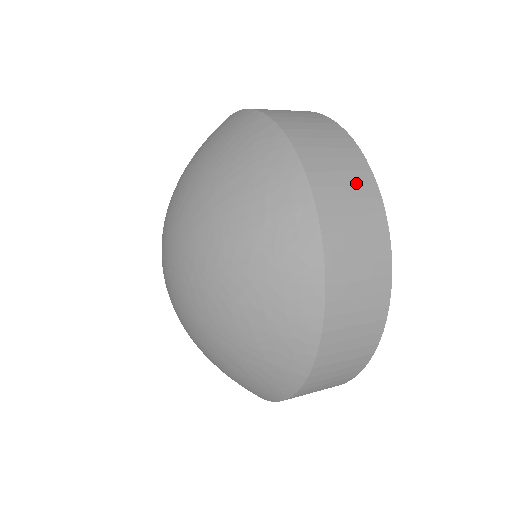
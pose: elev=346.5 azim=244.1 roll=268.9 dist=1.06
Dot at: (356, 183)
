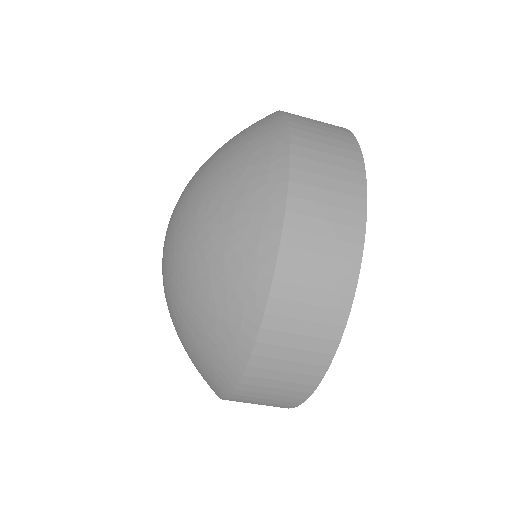
Dot at: (341, 156)
